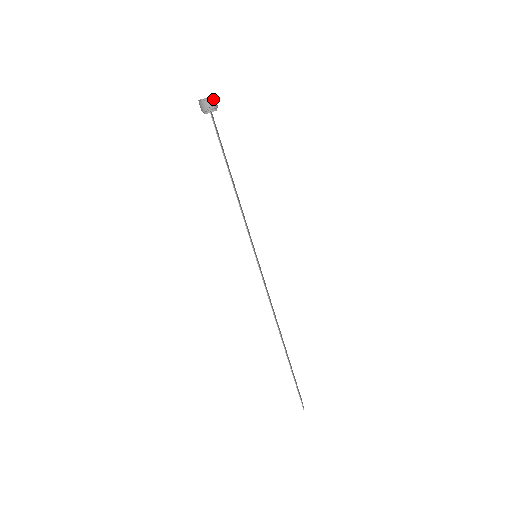
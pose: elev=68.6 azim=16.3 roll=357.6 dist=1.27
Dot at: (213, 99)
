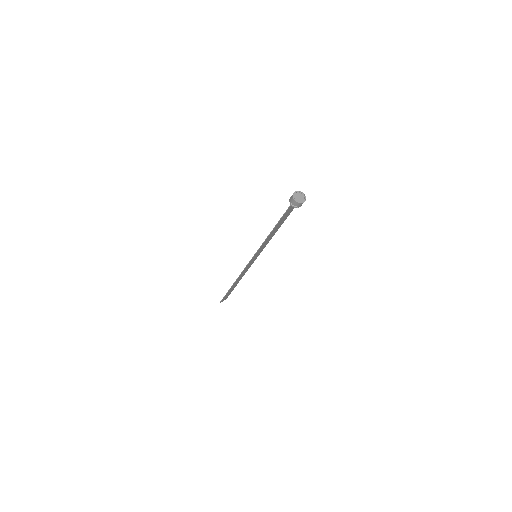
Dot at: (299, 204)
